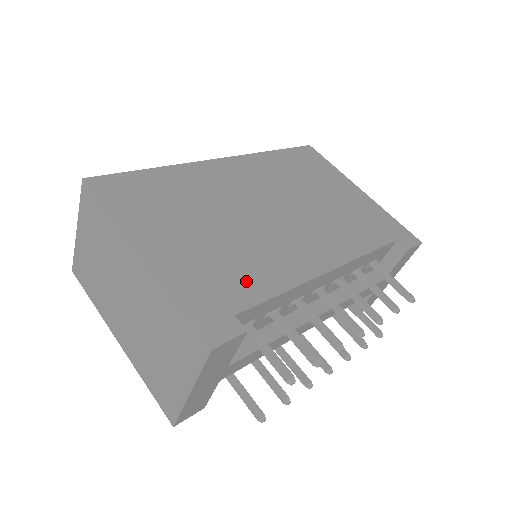
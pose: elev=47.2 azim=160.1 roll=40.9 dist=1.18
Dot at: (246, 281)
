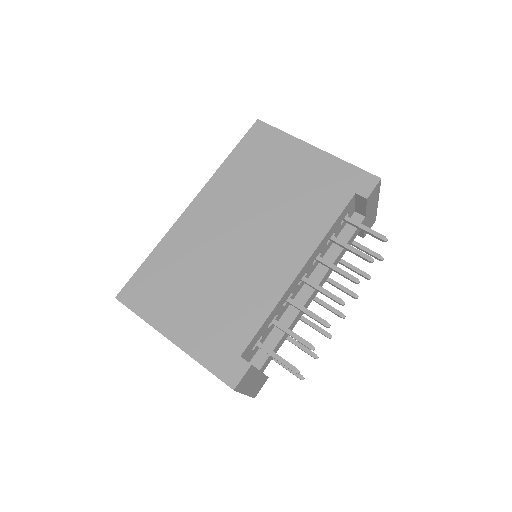
Dot at: (240, 322)
